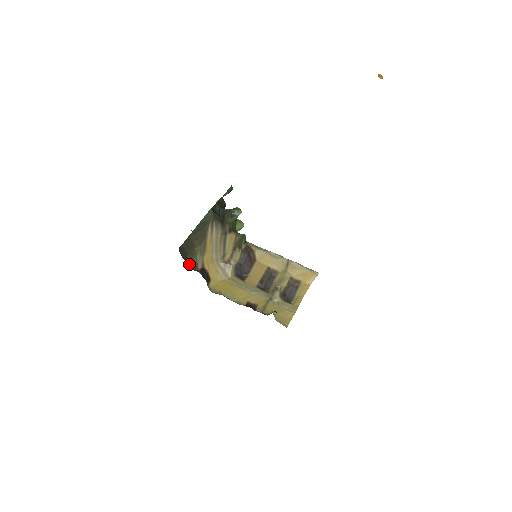
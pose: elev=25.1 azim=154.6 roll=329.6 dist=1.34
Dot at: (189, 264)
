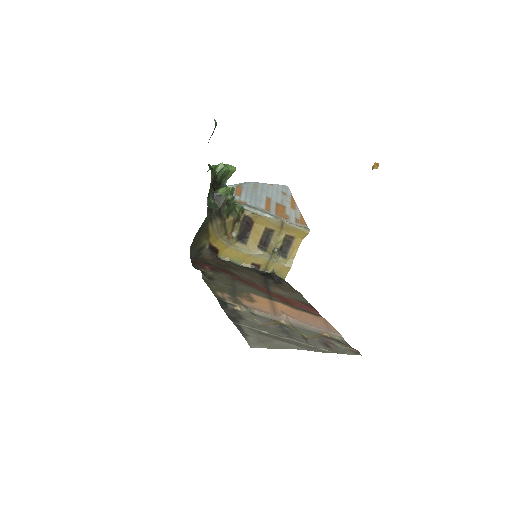
Dot at: (199, 250)
